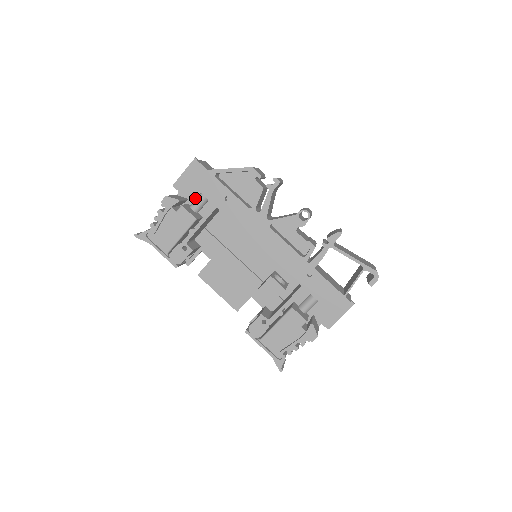
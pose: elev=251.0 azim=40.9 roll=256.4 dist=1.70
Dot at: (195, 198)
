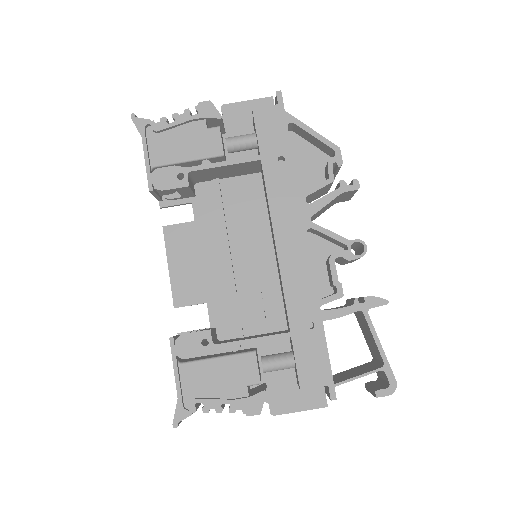
Dot at: occluded
